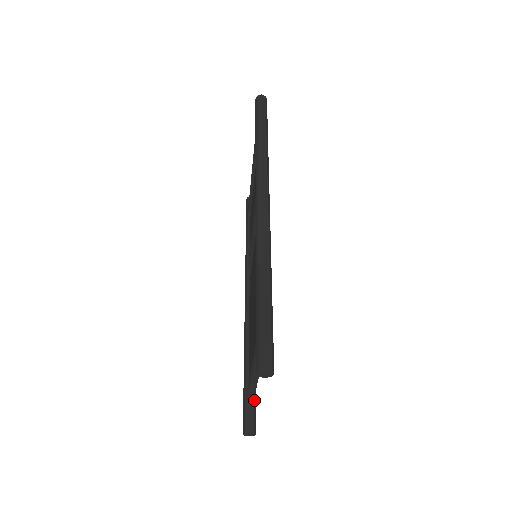
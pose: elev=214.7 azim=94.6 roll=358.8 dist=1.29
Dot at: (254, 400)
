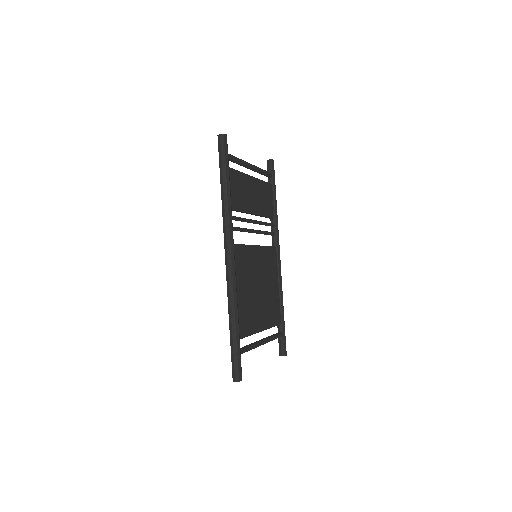
Dot at: (283, 335)
